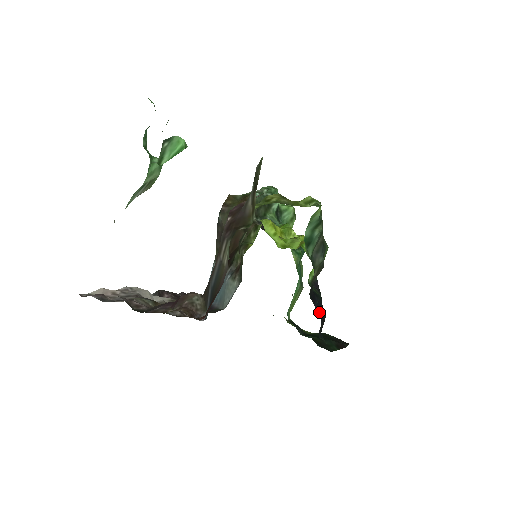
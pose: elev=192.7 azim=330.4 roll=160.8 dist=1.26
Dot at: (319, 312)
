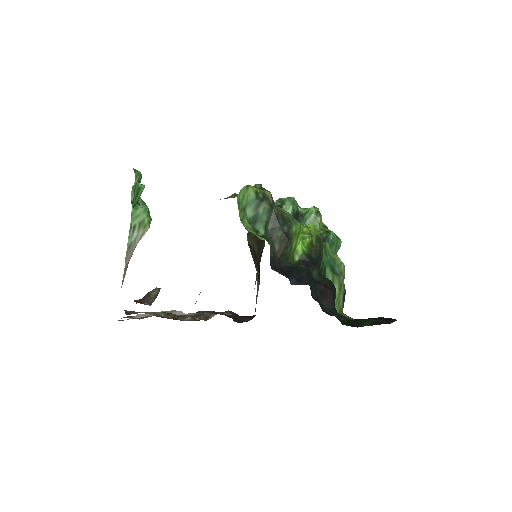
Dot at: (301, 284)
